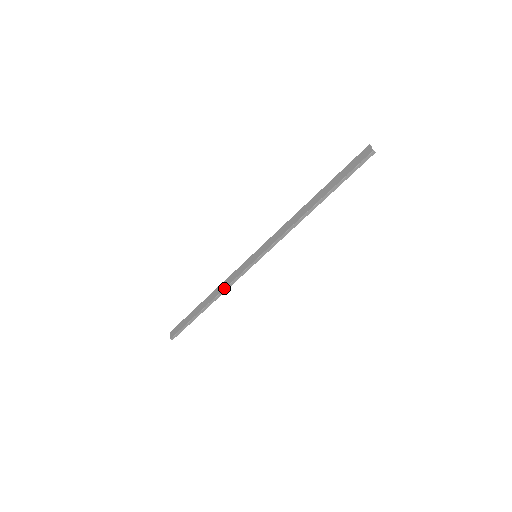
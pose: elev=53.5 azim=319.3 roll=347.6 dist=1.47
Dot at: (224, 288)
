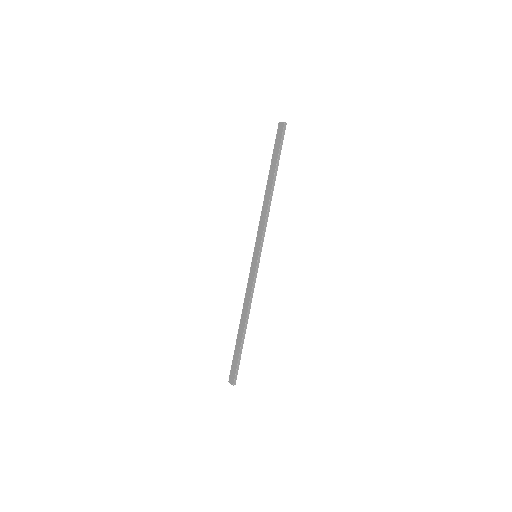
Dot at: (249, 300)
